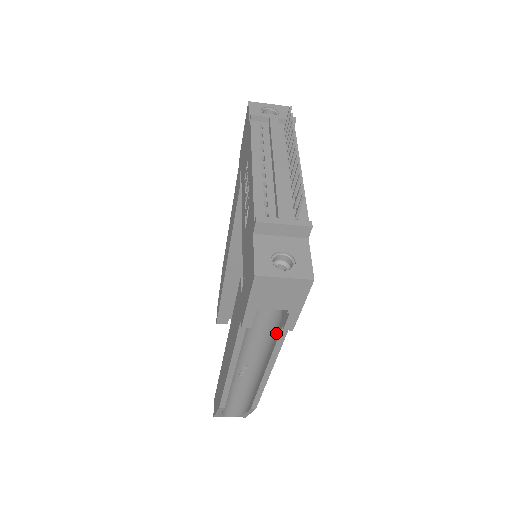
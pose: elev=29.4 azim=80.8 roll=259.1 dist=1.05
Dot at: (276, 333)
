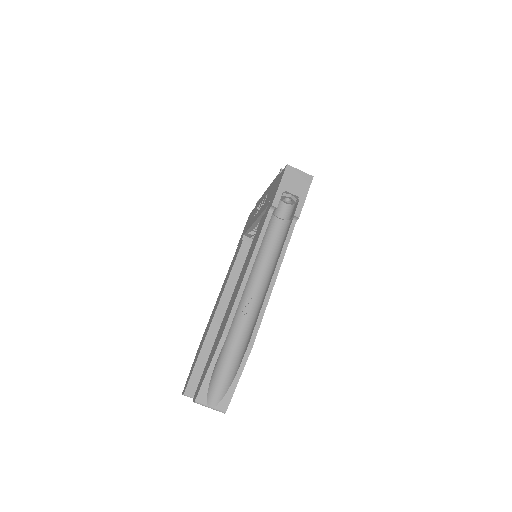
Dot at: (284, 239)
